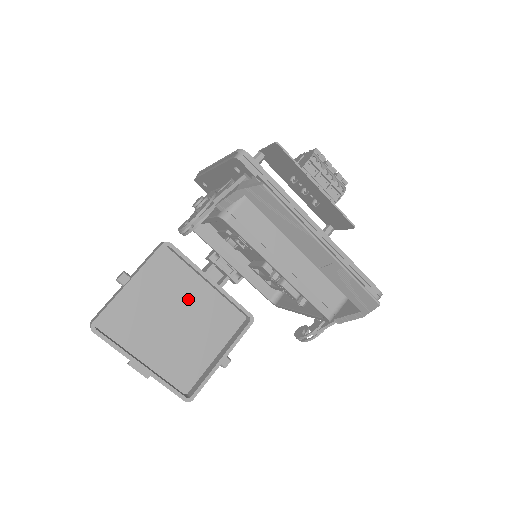
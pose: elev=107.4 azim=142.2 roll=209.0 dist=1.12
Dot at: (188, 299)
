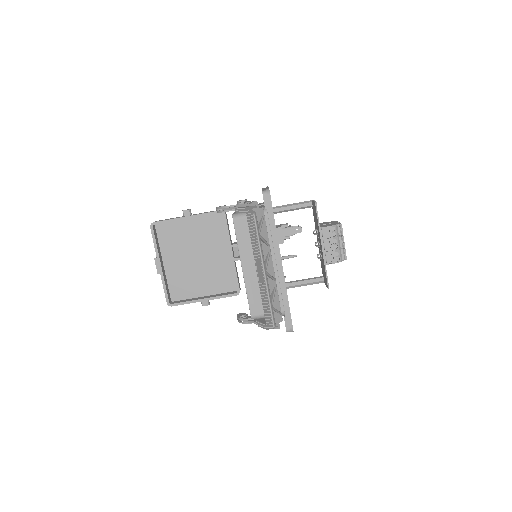
Dot at: (213, 252)
